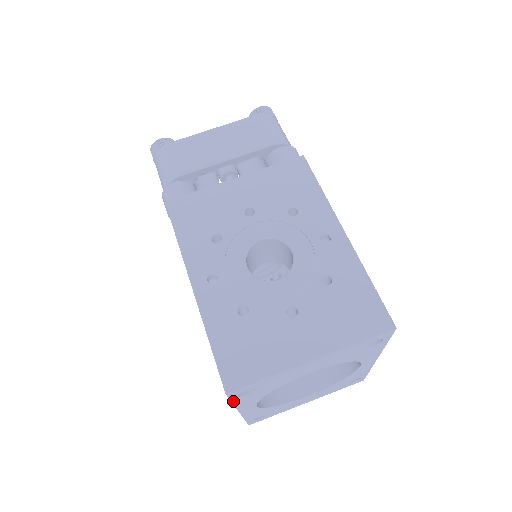
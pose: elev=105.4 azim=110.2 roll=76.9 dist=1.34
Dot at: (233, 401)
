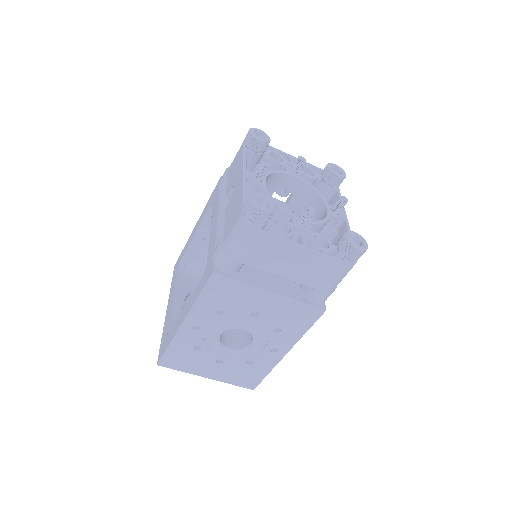
Dot at: occluded
